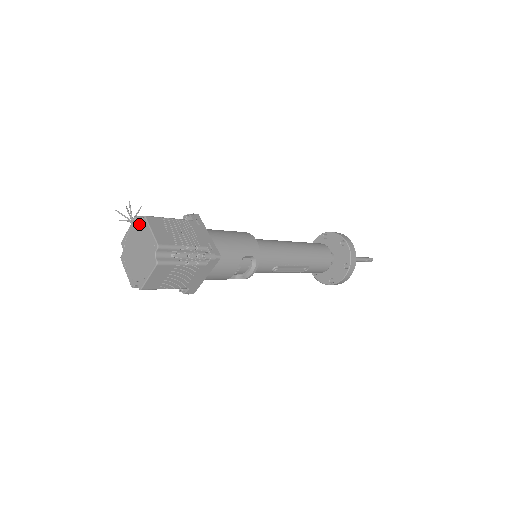
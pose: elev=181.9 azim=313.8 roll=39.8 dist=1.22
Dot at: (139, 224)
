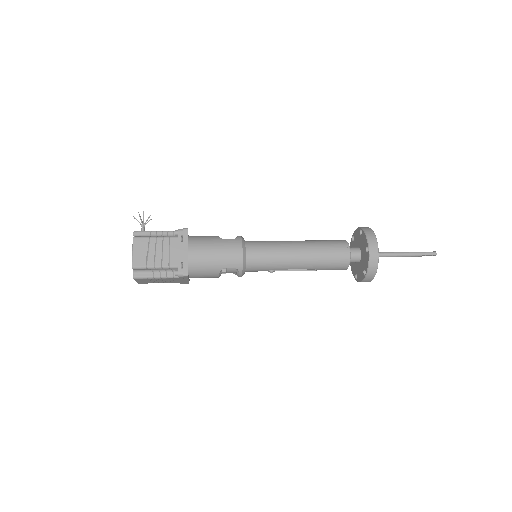
Dot at: occluded
